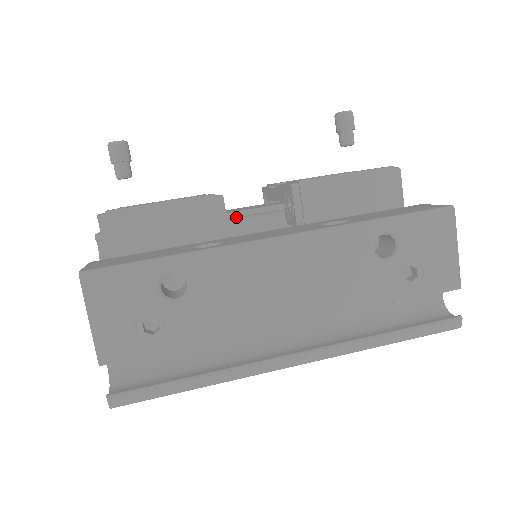
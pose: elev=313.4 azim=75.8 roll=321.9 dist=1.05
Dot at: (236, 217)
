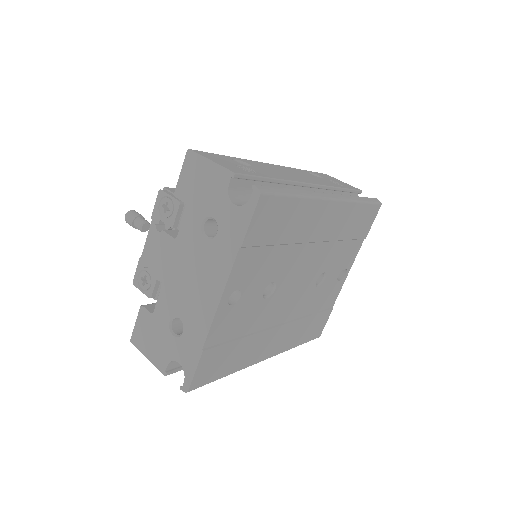
Dot at: occluded
